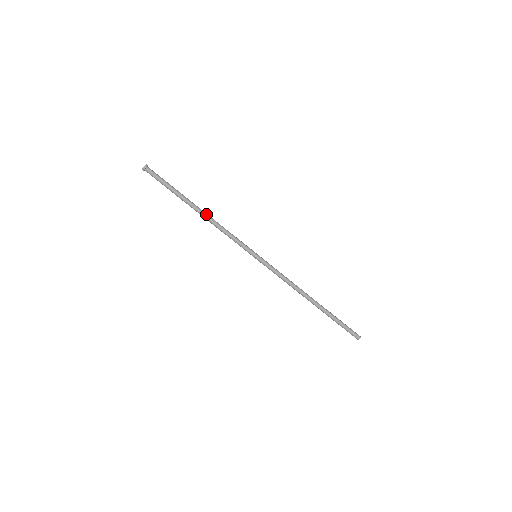
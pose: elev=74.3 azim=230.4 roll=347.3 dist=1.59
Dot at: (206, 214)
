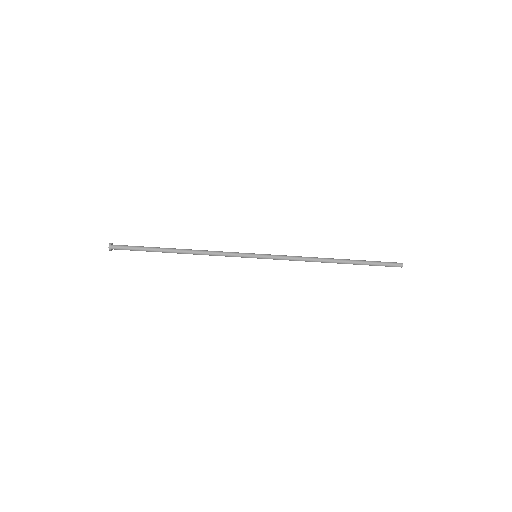
Dot at: (188, 250)
